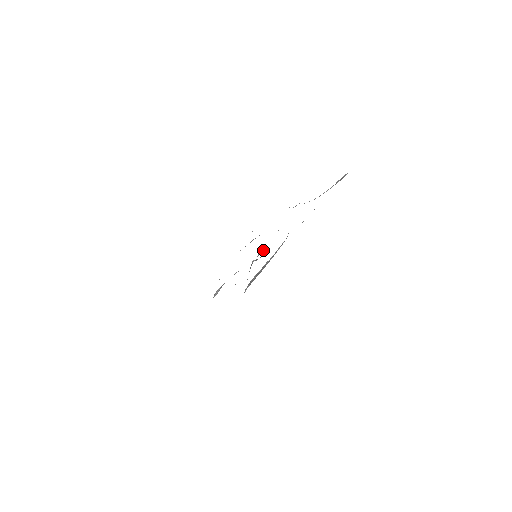
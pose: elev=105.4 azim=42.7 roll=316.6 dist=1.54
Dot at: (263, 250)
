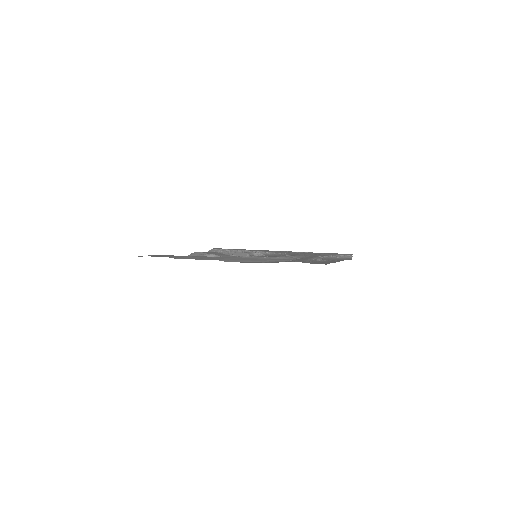
Dot at: occluded
